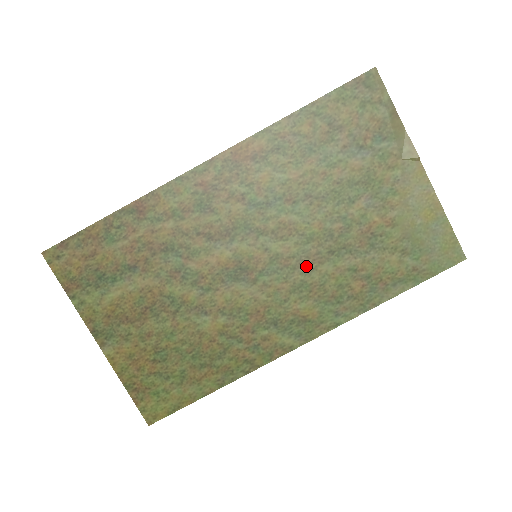
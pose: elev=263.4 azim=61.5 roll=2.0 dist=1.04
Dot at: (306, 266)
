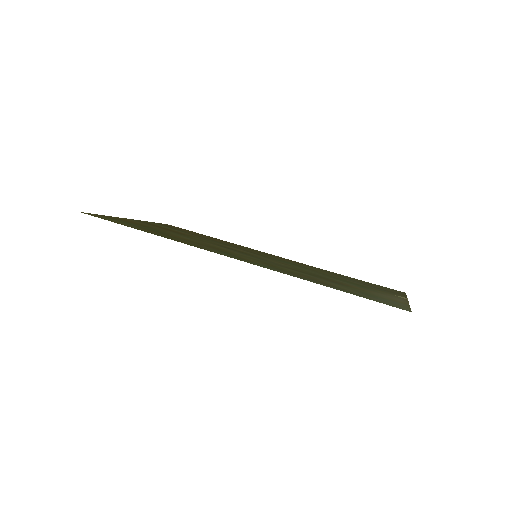
Dot at: (279, 265)
